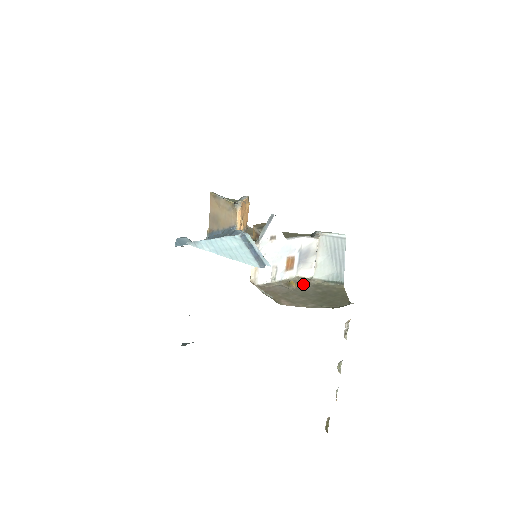
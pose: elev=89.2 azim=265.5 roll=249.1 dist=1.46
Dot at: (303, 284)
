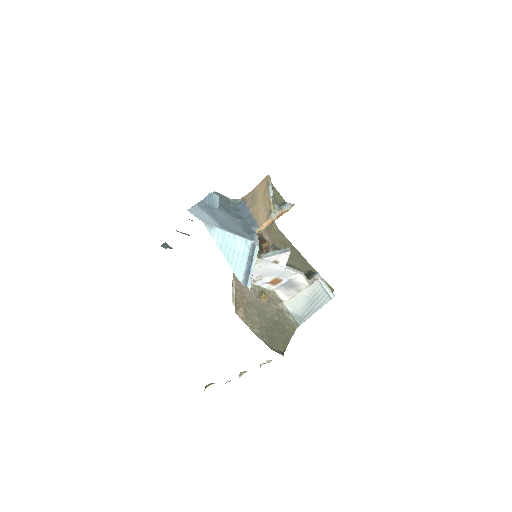
Dot at: (271, 302)
